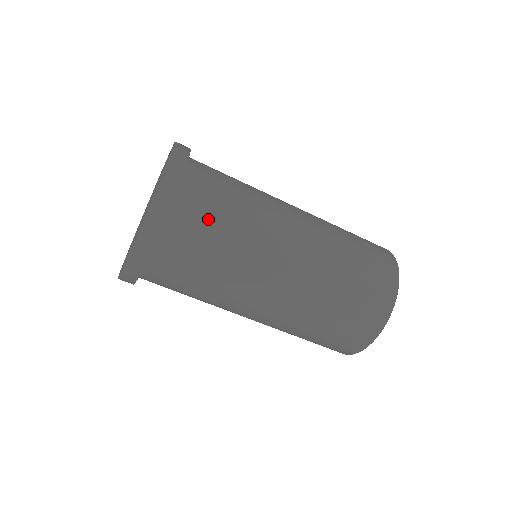
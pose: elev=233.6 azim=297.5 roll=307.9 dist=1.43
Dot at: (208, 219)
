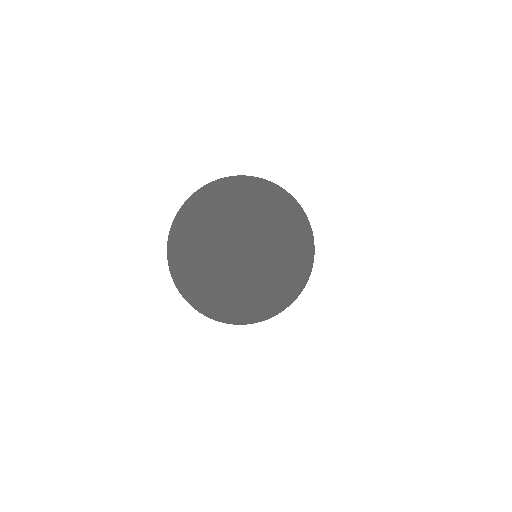
Dot at: occluded
